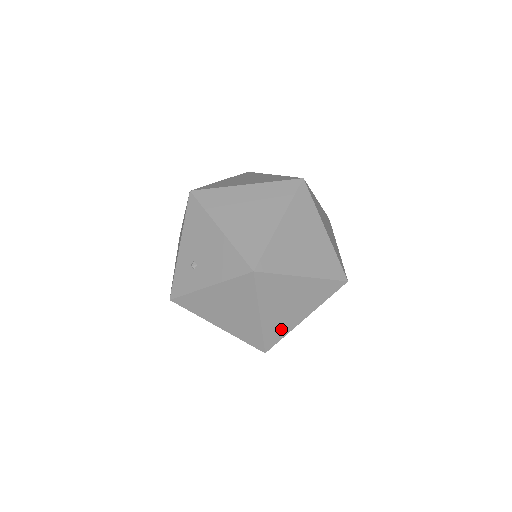
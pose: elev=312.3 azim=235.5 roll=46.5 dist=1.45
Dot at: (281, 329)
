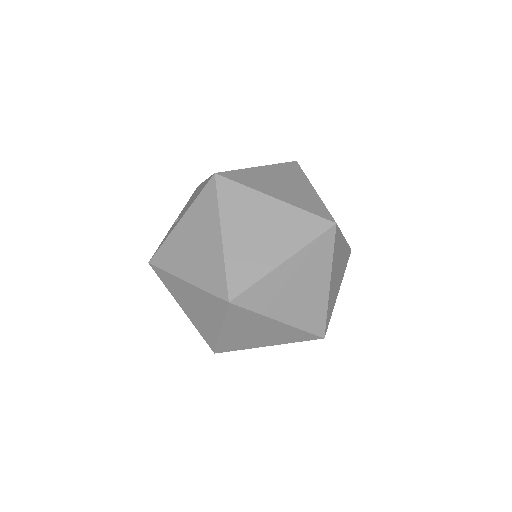
Dot at: (250, 268)
